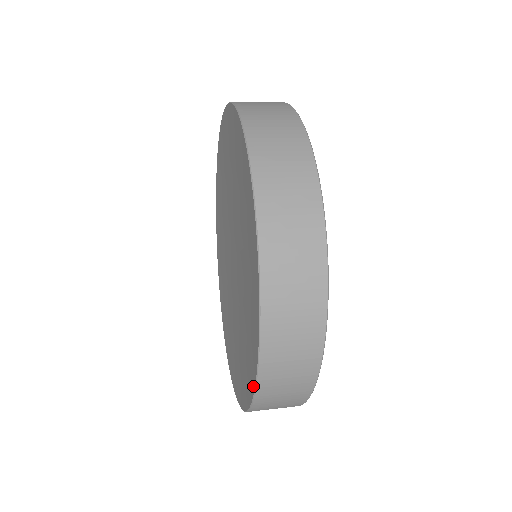
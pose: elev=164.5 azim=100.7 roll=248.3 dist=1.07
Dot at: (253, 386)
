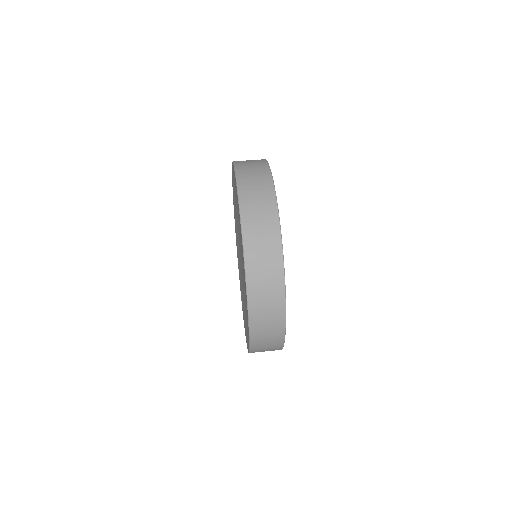
Dot at: (243, 318)
